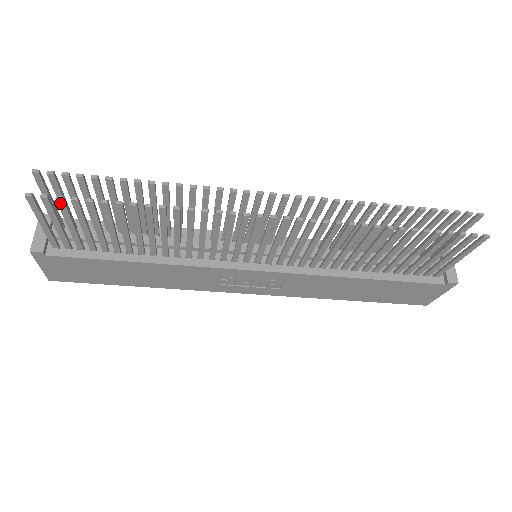
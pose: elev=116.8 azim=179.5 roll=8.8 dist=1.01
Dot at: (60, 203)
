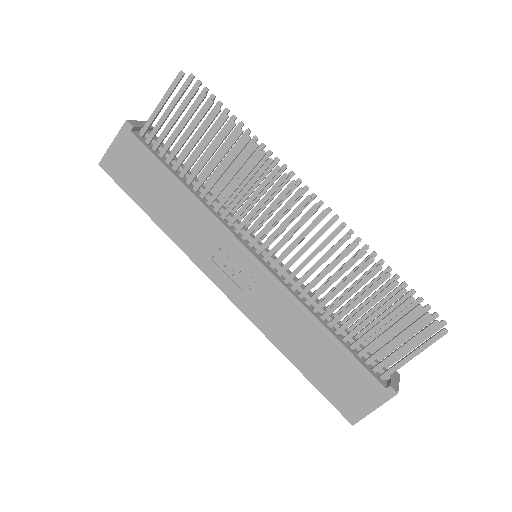
Dot at: (193, 91)
